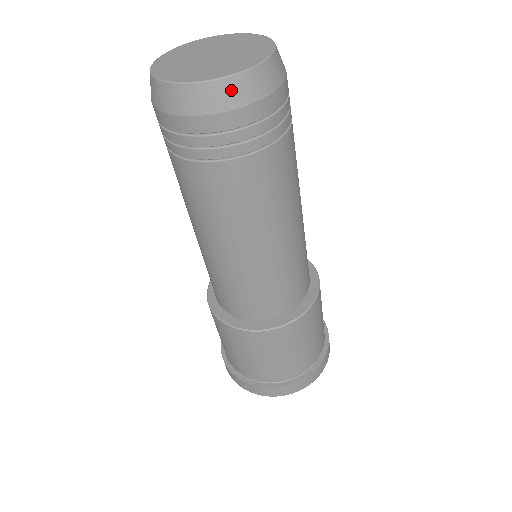
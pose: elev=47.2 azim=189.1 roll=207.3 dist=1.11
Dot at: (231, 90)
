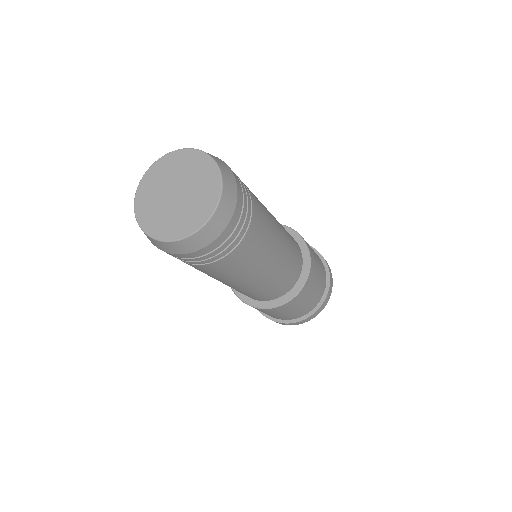
Dot at: (223, 212)
